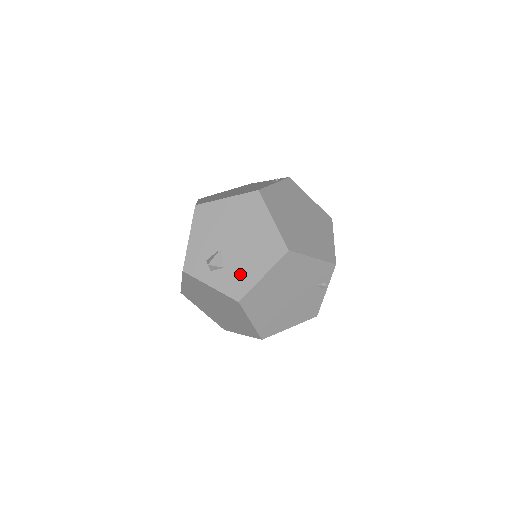
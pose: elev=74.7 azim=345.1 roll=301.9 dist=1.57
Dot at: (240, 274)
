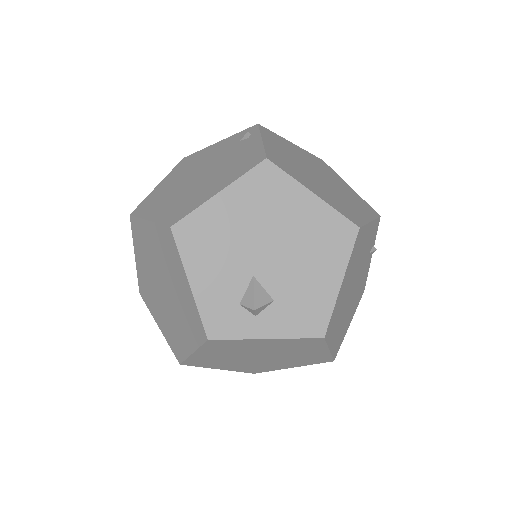
Dot at: (305, 297)
